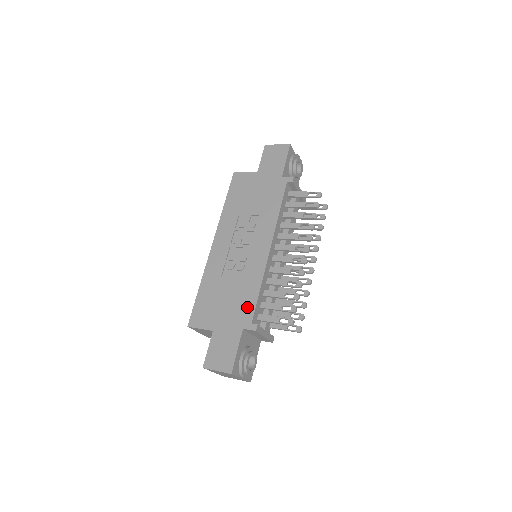
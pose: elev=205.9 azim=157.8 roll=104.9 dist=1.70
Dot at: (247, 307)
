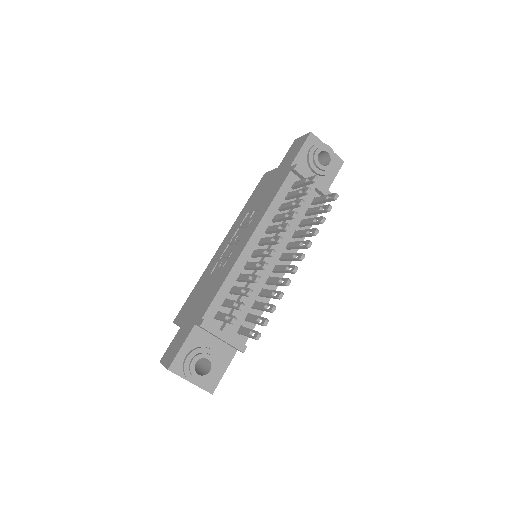
Dot at: (207, 302)
